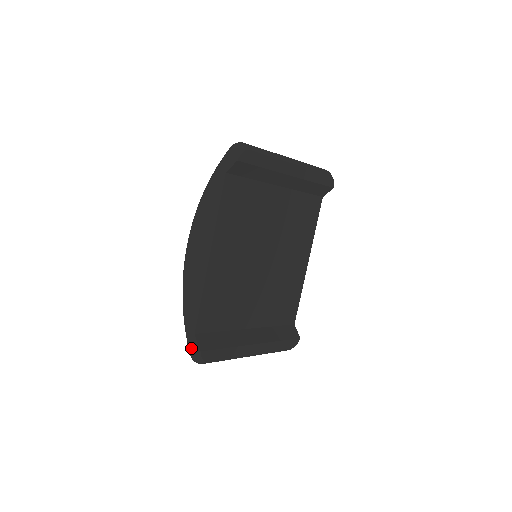
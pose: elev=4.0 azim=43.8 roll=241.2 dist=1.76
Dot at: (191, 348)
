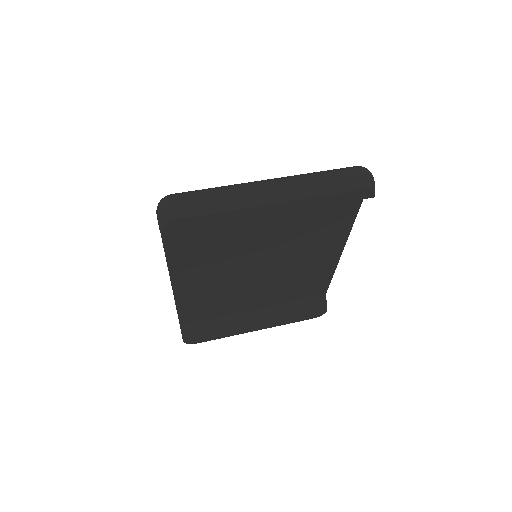
Dot at: occluded
